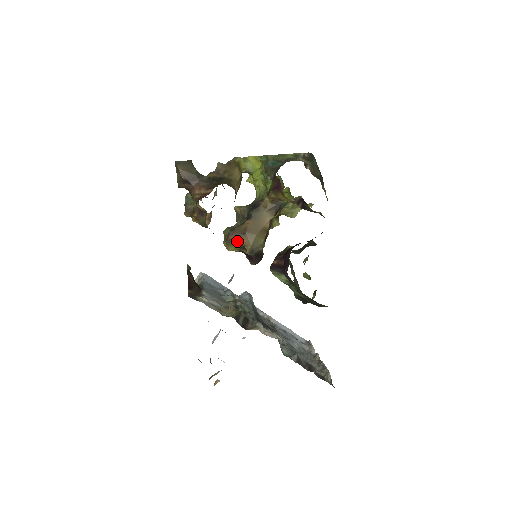
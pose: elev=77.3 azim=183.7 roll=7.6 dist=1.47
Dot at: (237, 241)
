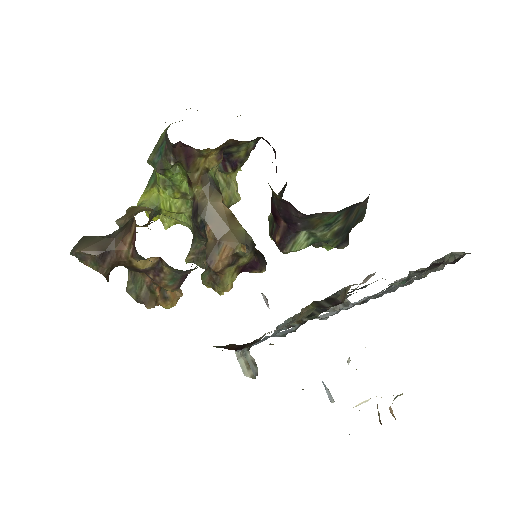
Dot at: (223, 260)
